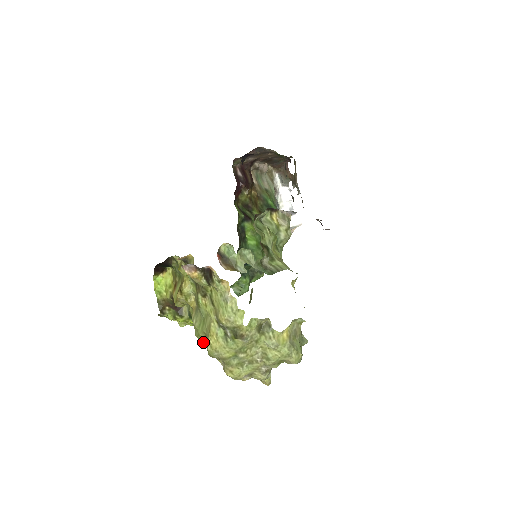
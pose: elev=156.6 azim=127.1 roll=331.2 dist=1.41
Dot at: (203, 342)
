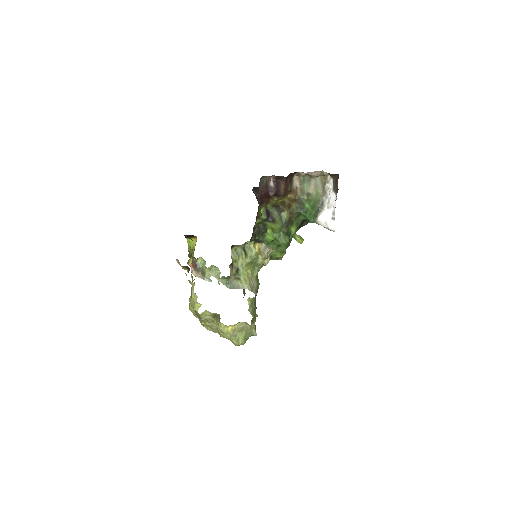
Dot at: occluded
